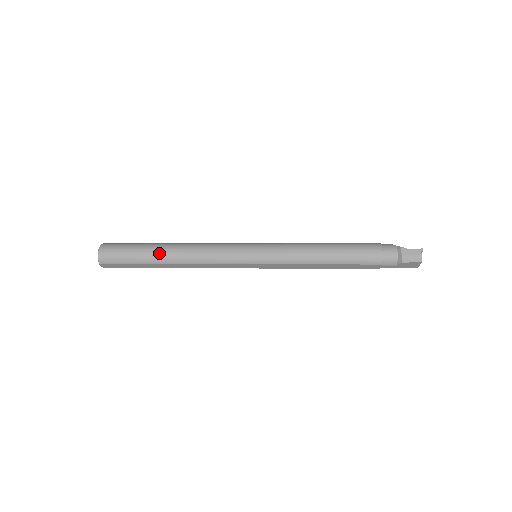
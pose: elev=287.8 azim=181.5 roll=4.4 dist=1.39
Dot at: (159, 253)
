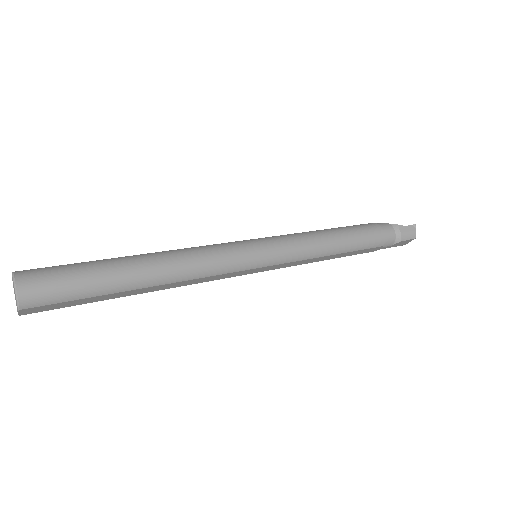
Dot at: (132, 273)
